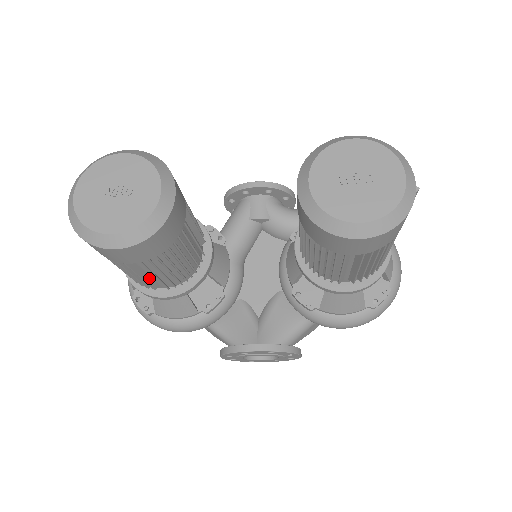
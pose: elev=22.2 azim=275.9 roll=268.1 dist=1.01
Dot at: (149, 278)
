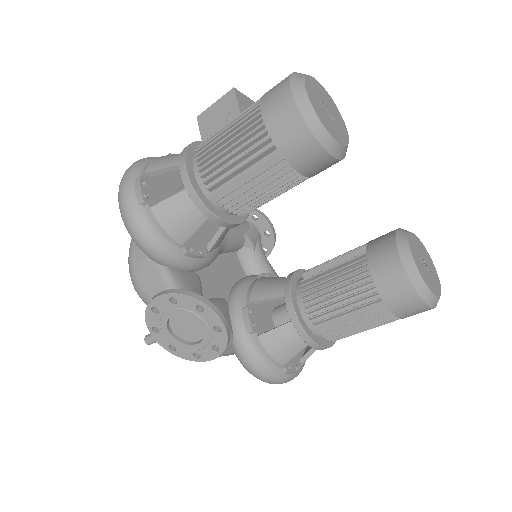
Dot at: (231, 177)
